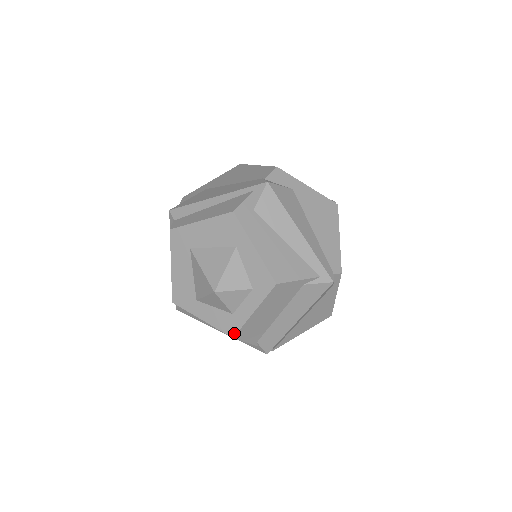
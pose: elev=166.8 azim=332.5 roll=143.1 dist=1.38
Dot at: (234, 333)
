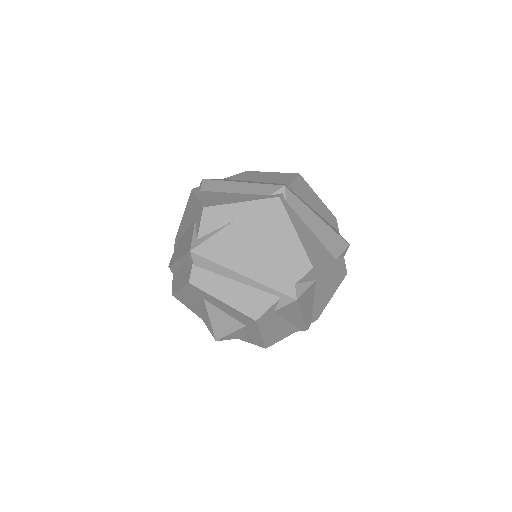
Dot at: occluded
